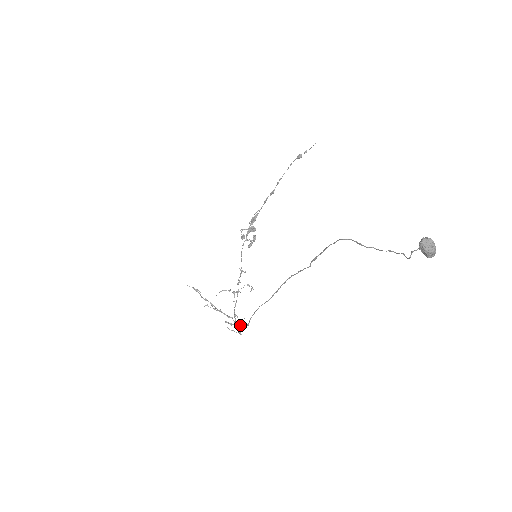
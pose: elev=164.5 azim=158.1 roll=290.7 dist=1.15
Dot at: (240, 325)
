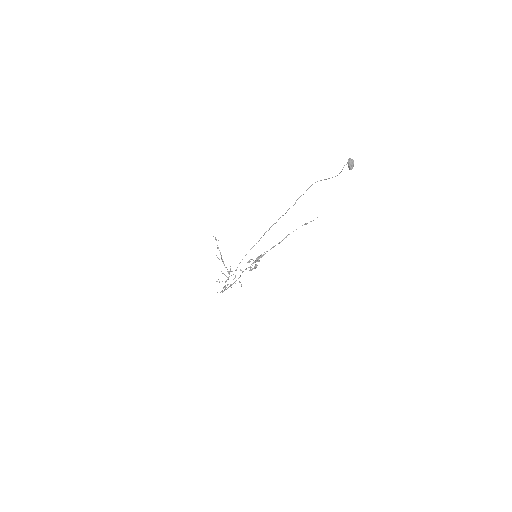
Dot at: (229, 276)
